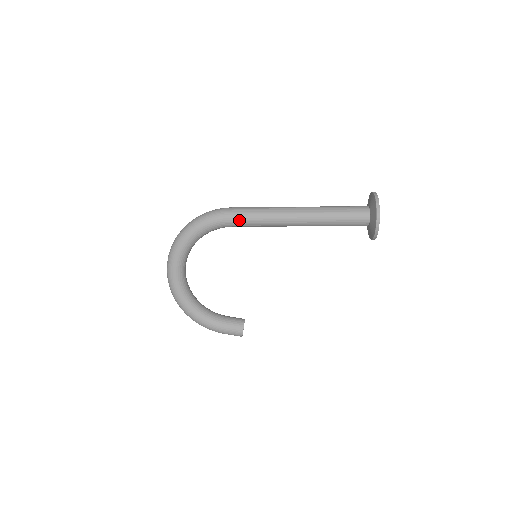
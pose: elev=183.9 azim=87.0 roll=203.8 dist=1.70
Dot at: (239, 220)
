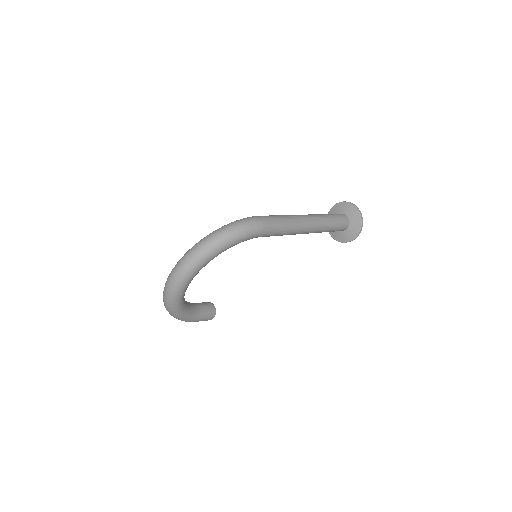
Dot at: (271, 234)
